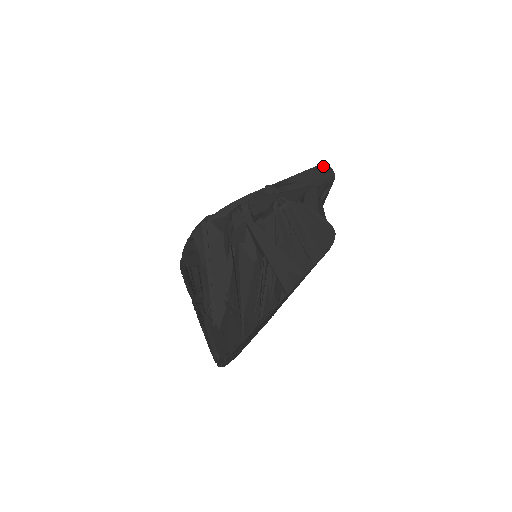
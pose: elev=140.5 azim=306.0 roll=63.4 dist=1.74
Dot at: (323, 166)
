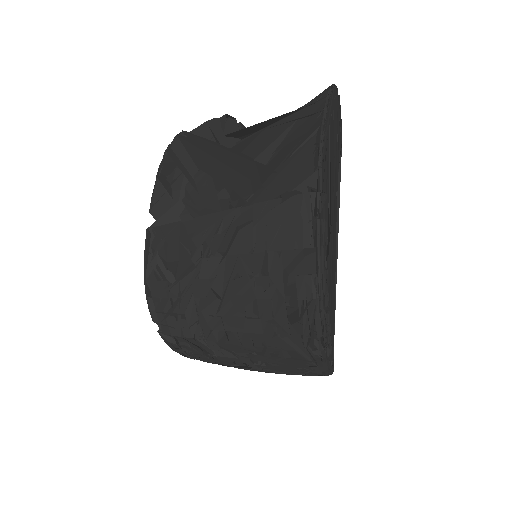
Dot at: occluded
